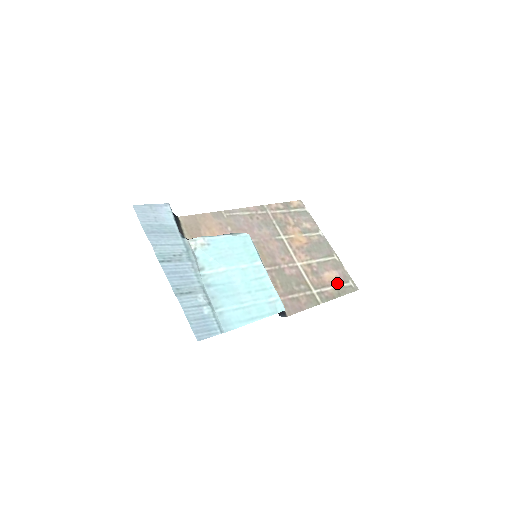
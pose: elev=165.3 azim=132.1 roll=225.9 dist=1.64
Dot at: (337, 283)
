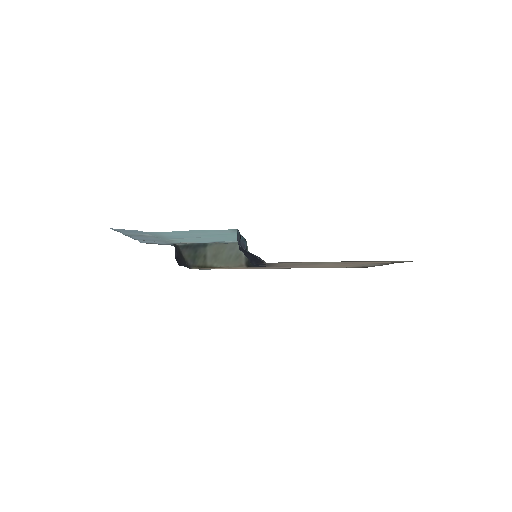
Dot at: (377, 262)
